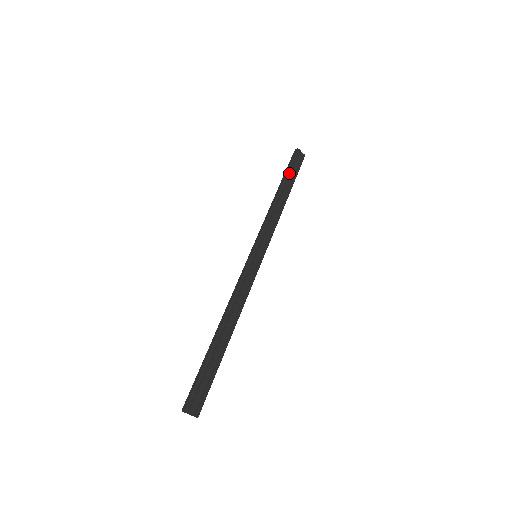
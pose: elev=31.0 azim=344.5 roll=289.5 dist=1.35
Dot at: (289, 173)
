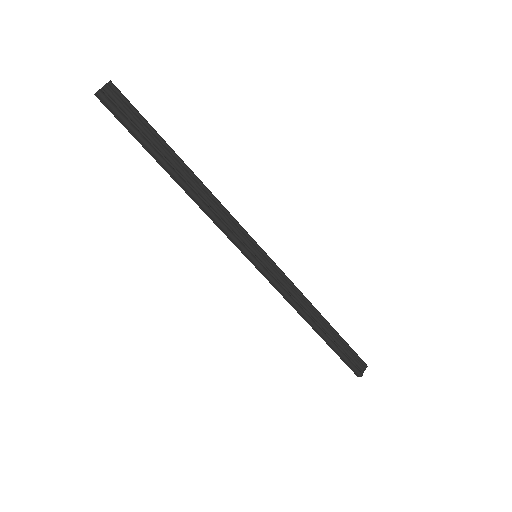
Dot at: (147, 142)
